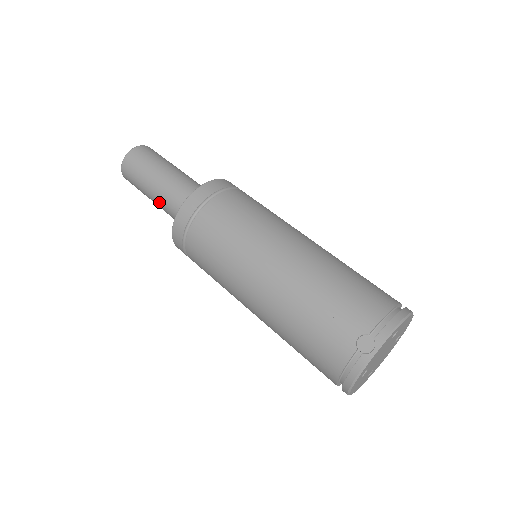
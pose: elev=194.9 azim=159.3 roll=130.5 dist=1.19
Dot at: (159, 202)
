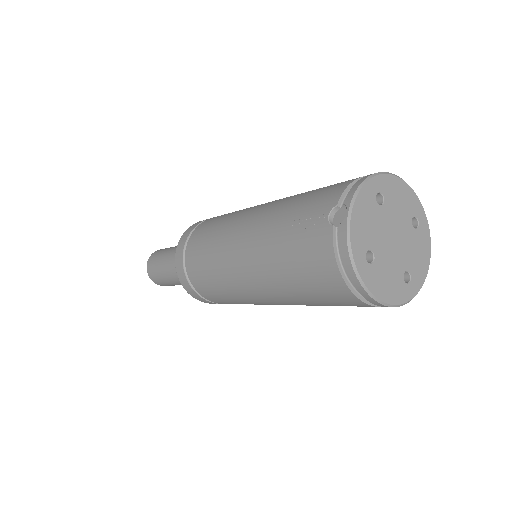
Dot at: (175, 275)
